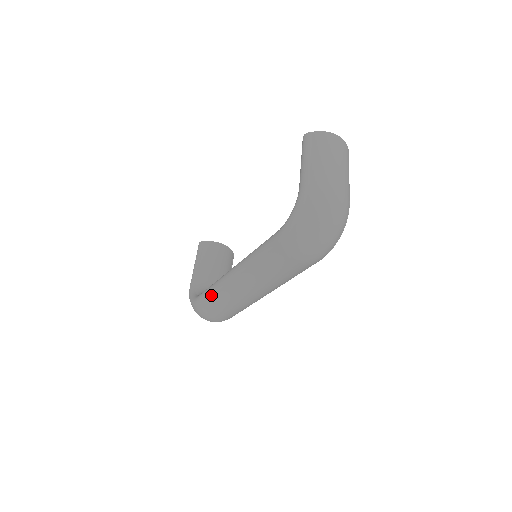
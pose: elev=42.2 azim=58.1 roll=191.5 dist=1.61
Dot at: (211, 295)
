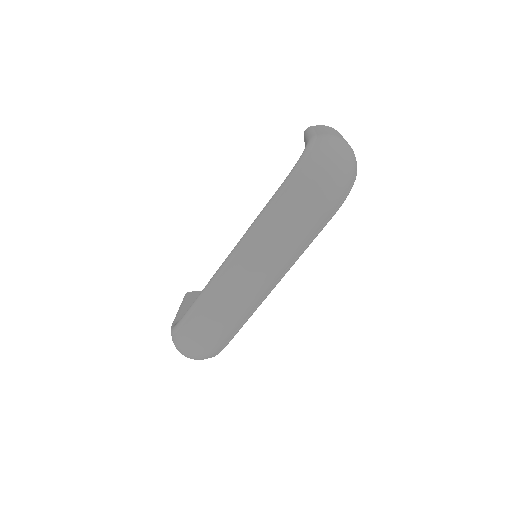
Dot at: (202, 298)
